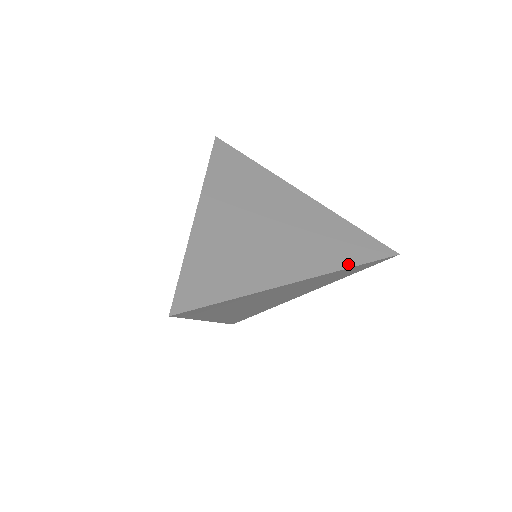
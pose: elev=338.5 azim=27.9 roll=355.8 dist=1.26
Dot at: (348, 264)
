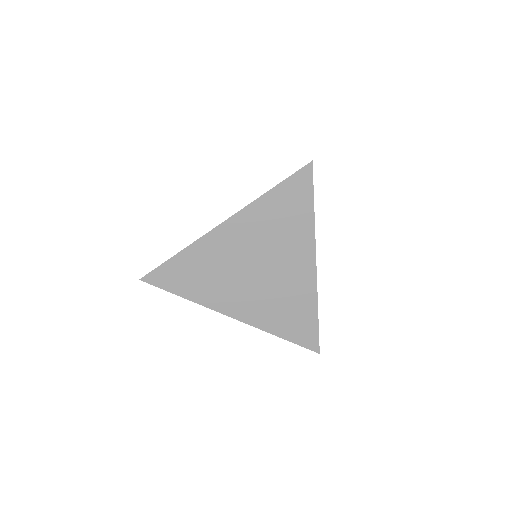
Dot at: (277, 333)
